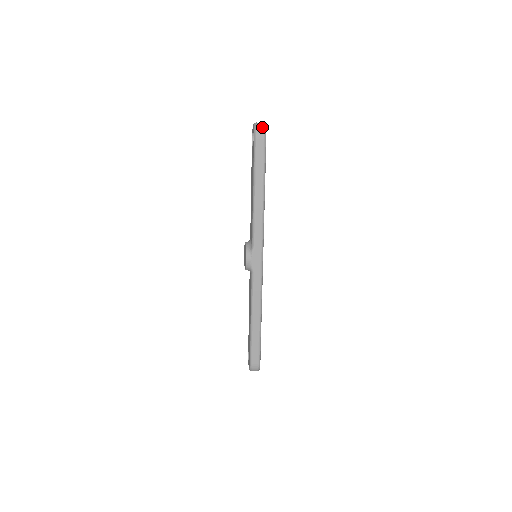
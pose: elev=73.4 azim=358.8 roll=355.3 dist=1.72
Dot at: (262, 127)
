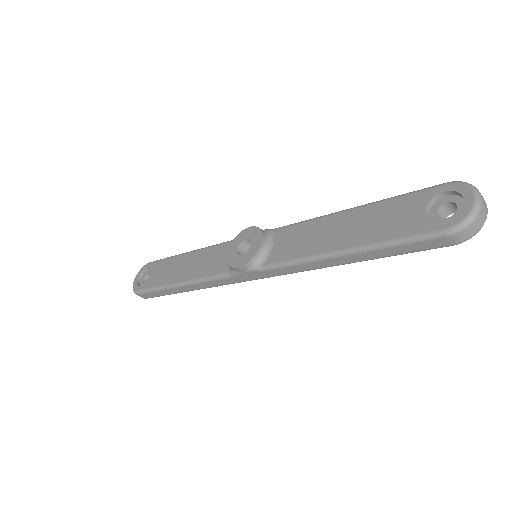
Dot at: (476, 230)
